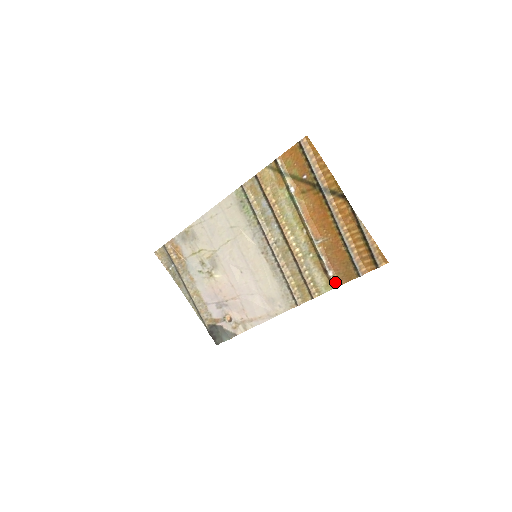
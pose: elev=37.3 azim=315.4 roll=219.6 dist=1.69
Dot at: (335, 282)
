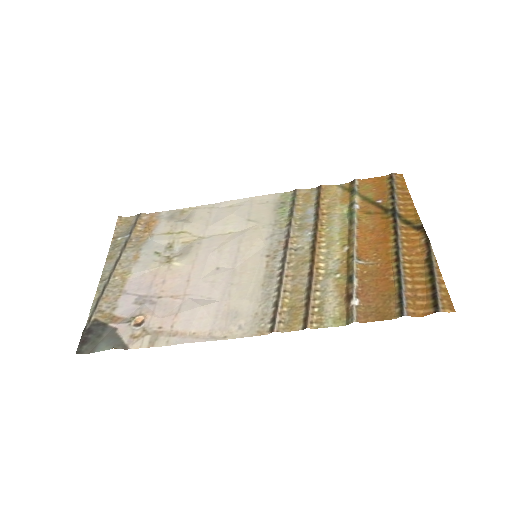
Dot at: (357, 314)
